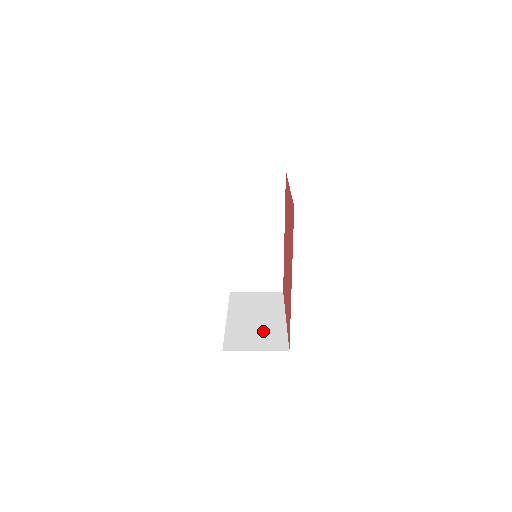
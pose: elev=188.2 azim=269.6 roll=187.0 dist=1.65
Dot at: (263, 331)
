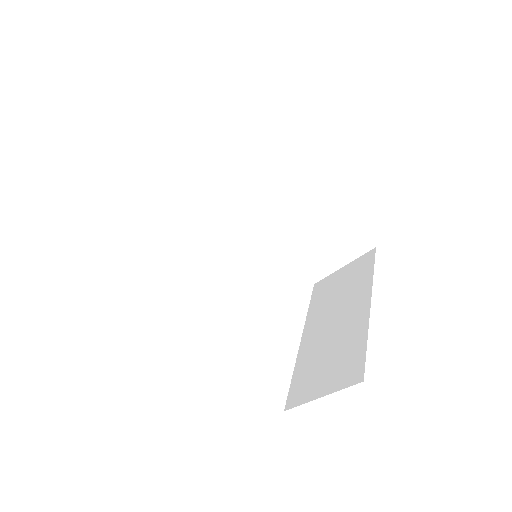
Dot at: (336, 349)
